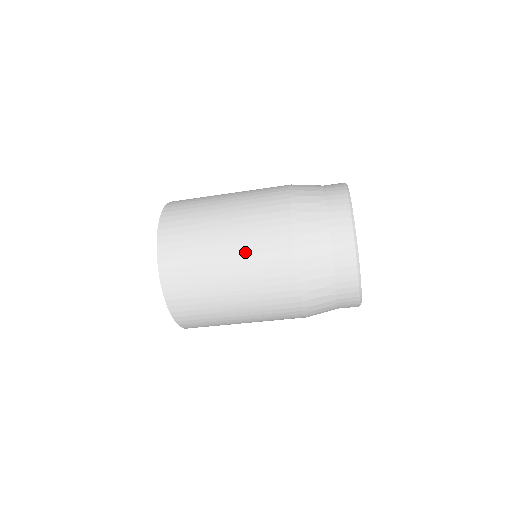
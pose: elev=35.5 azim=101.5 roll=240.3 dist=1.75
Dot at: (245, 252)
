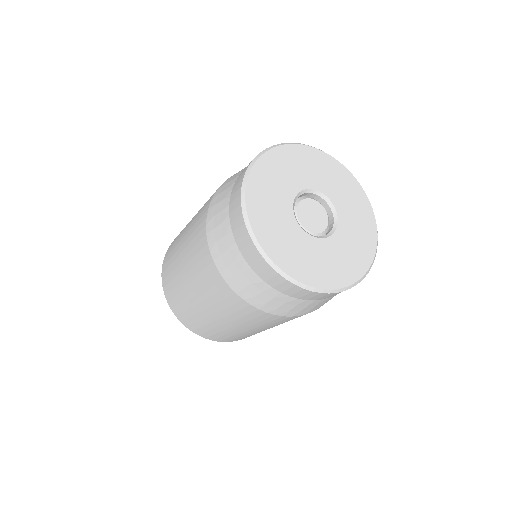
Dot at: (206, 297)
